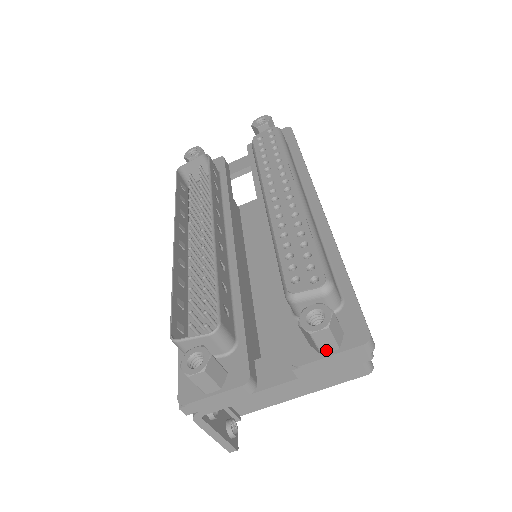
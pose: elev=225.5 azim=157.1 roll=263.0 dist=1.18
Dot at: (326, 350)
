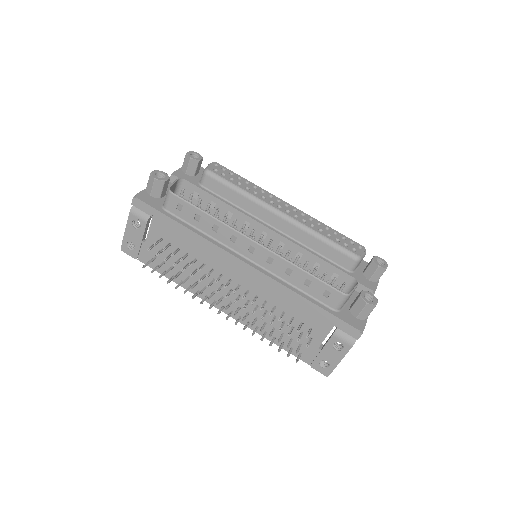
Dot at: occluded
